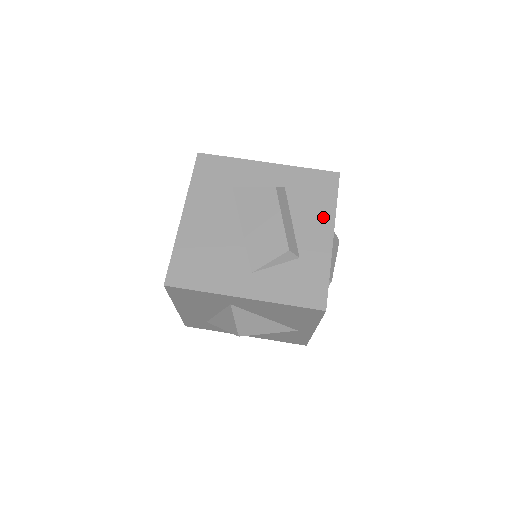
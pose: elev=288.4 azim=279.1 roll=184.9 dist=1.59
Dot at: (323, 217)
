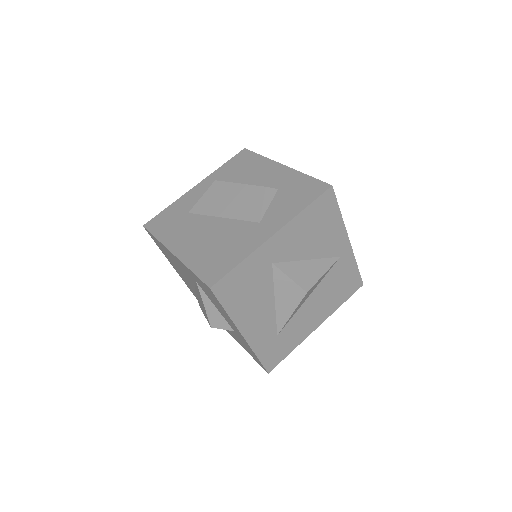
Dot at: (264, 166)
